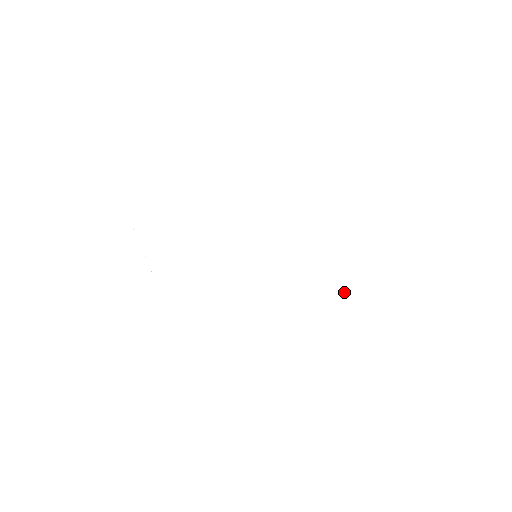
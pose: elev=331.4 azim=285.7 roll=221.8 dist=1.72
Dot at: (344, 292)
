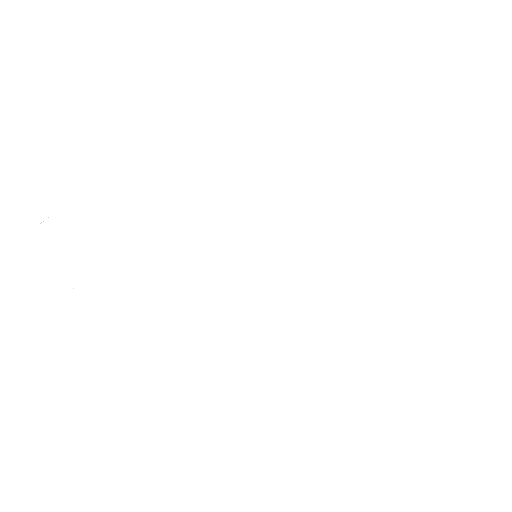
Dot at: (421, 298)
